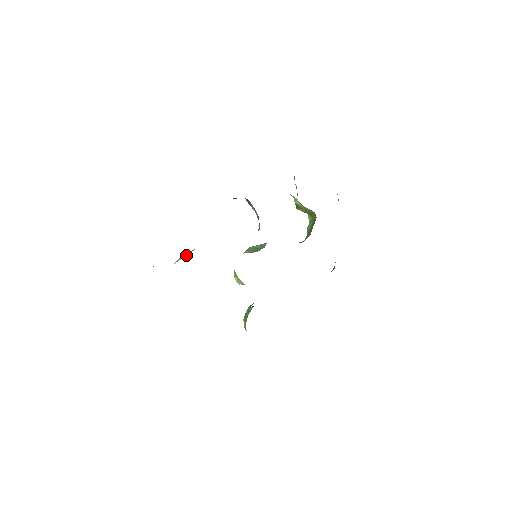
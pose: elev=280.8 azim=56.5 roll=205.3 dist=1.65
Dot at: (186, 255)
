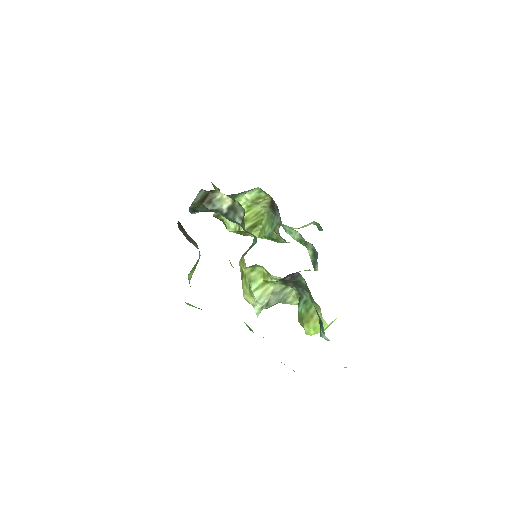
Dot at: (197, 262)
